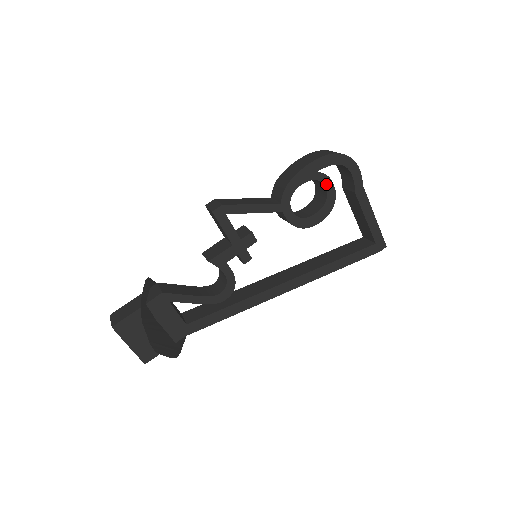
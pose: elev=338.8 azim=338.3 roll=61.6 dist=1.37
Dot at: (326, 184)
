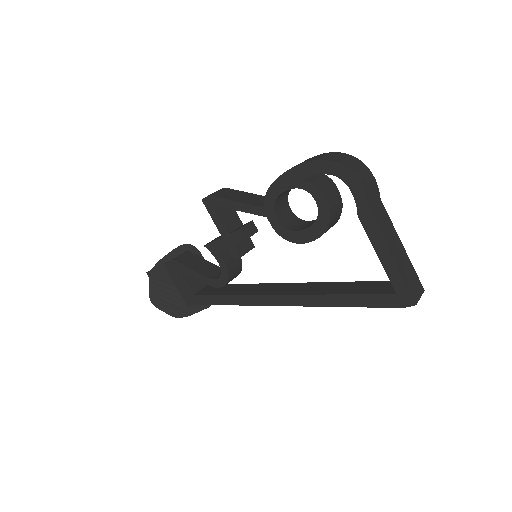
Dot at: (316, 196)
